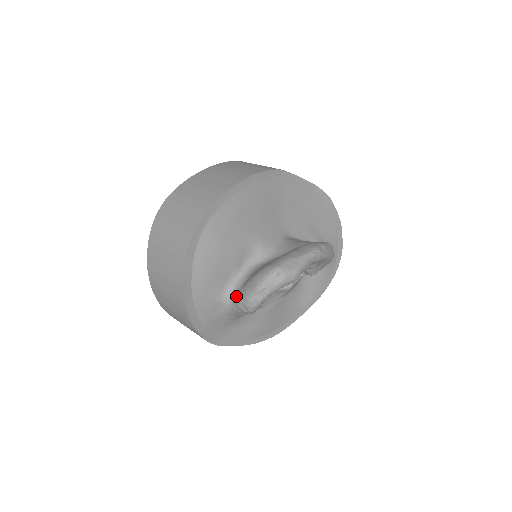
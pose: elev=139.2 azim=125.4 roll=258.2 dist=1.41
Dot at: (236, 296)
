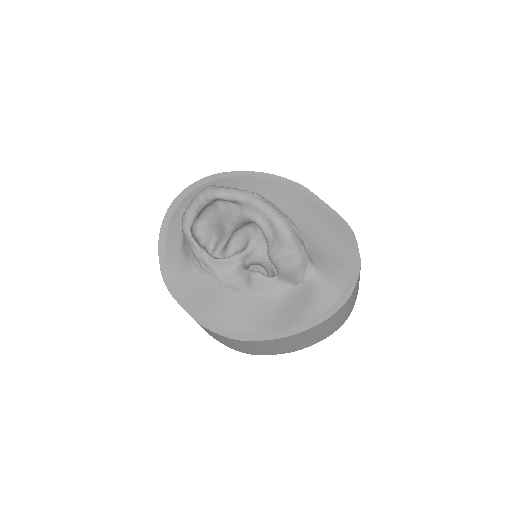
Dot at: occluded
